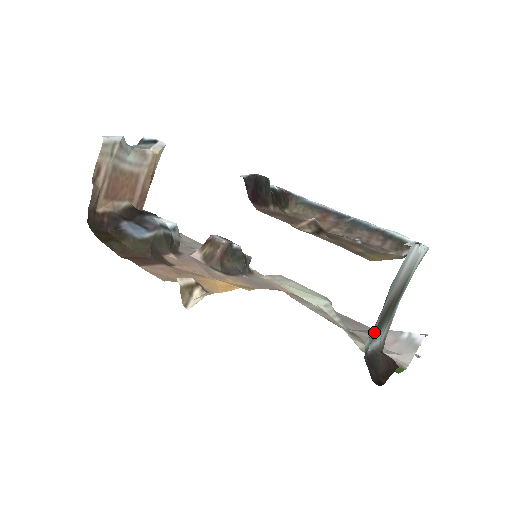
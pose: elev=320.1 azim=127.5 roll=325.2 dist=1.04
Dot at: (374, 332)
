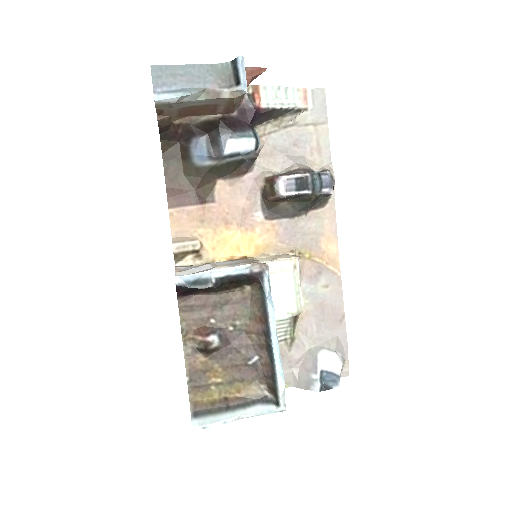
Dot at: occluded
